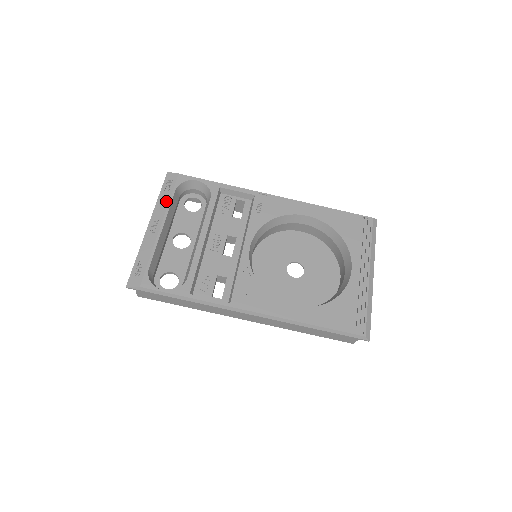
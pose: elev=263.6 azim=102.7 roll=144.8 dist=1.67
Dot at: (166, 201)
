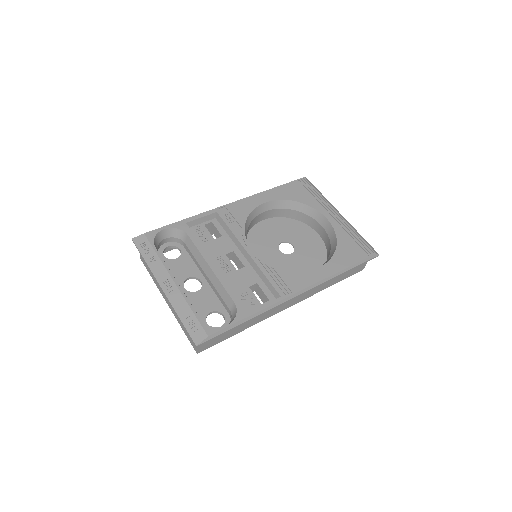
Dot at: (157, 260)
